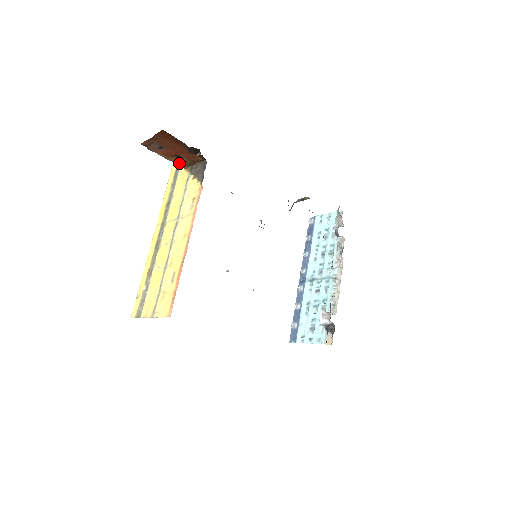
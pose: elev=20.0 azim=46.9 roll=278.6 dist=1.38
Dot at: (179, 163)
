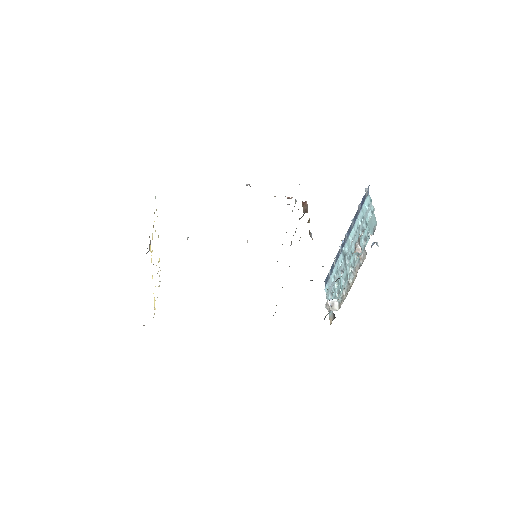
Dot at: occluded
